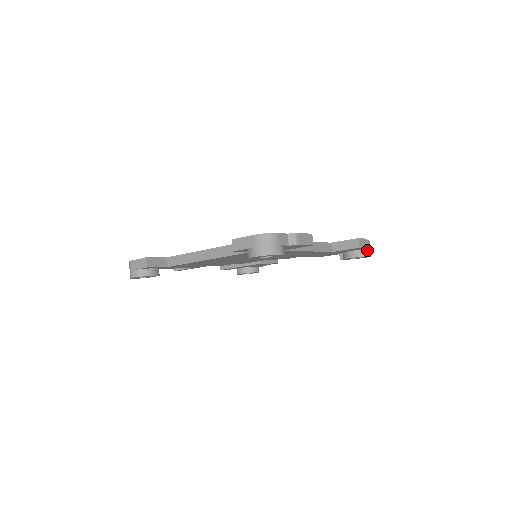
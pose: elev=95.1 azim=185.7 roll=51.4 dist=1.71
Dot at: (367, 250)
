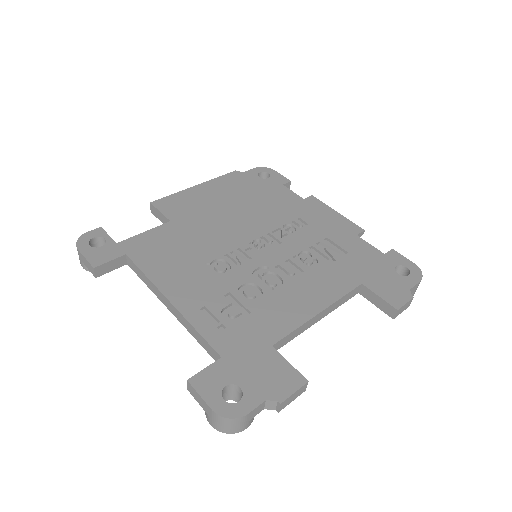
Dot at: occluded
